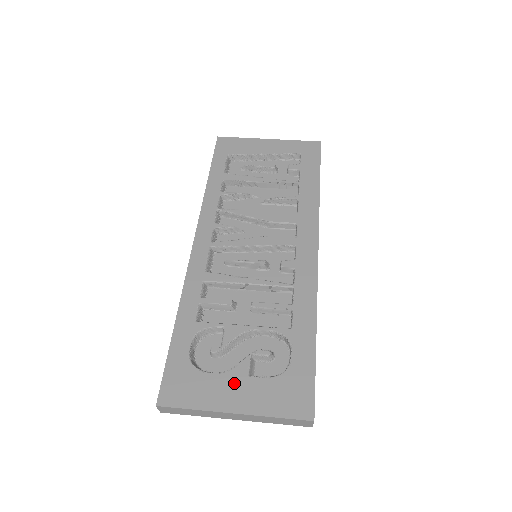
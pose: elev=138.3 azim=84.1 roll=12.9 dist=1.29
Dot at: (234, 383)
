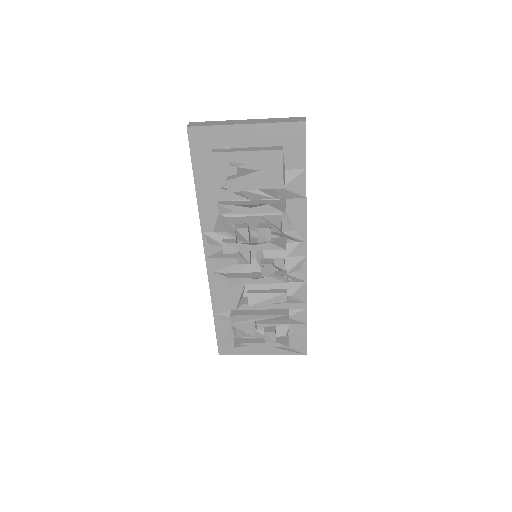
Dot at: occluded
